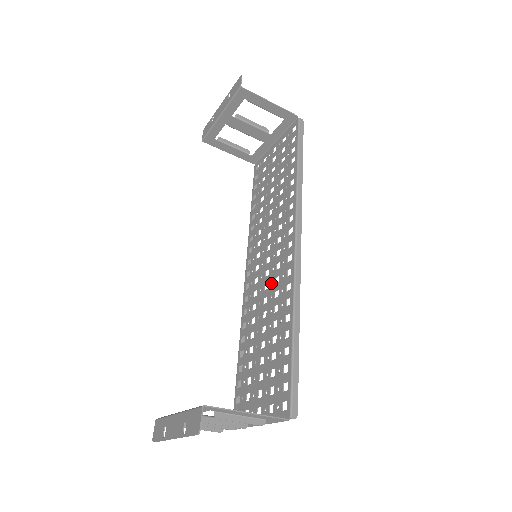
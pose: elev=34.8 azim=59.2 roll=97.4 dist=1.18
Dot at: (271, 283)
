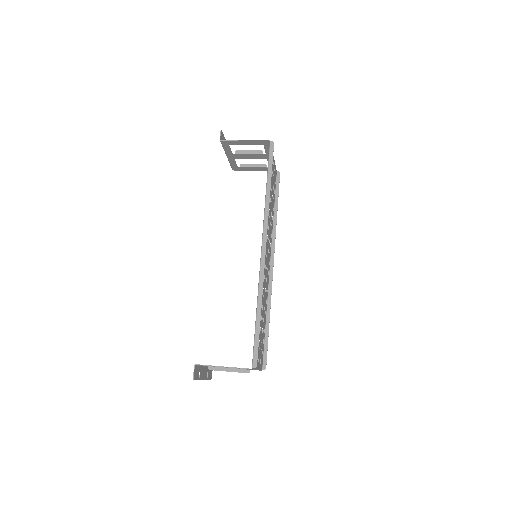
Dot at: occluded
